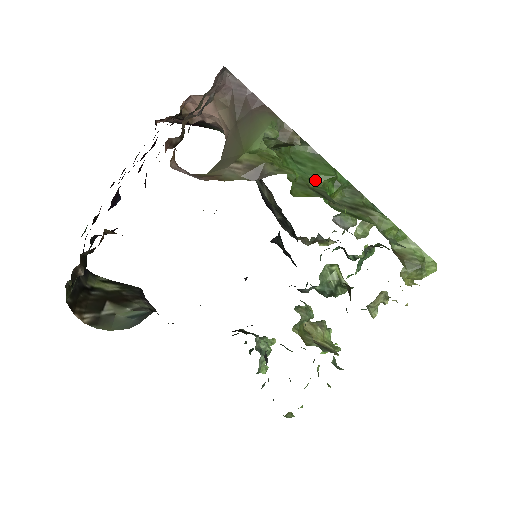
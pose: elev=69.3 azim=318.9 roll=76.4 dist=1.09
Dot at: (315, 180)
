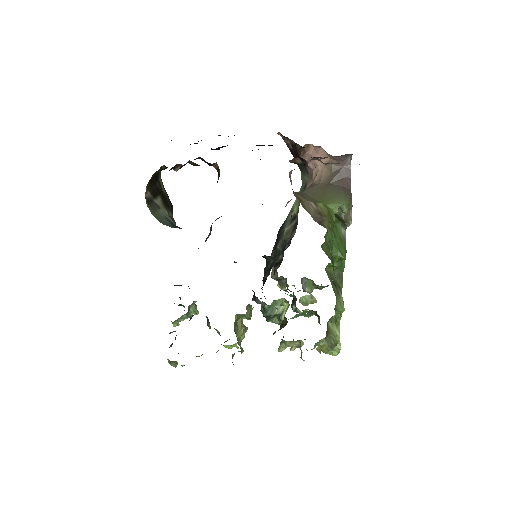
Dot at: (334, 250)
